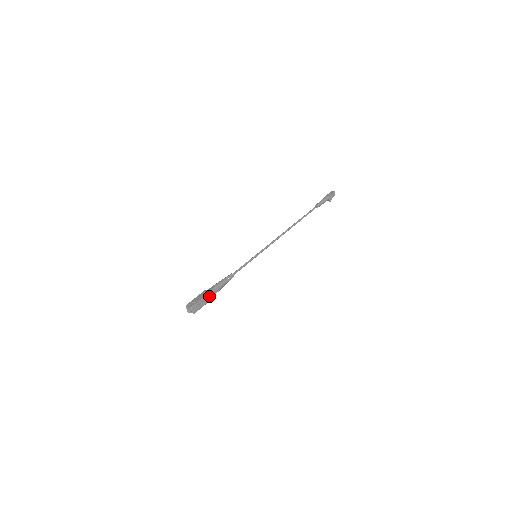
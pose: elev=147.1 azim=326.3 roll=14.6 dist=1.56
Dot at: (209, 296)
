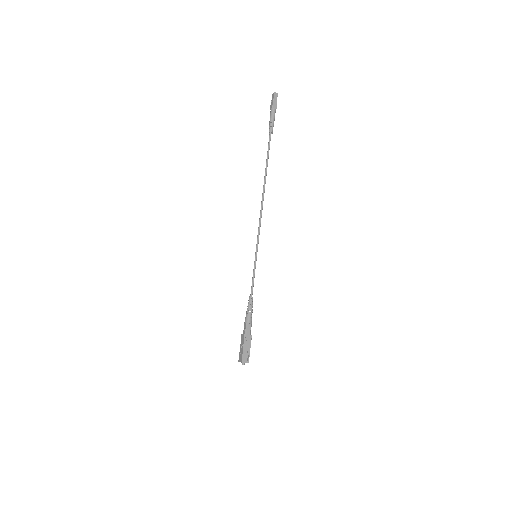
Dot at: (250, 339)
